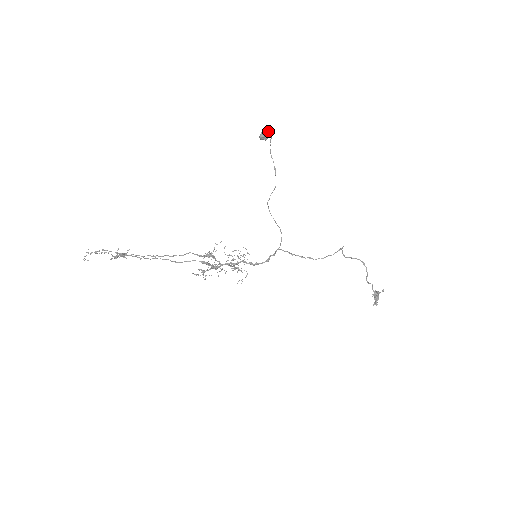
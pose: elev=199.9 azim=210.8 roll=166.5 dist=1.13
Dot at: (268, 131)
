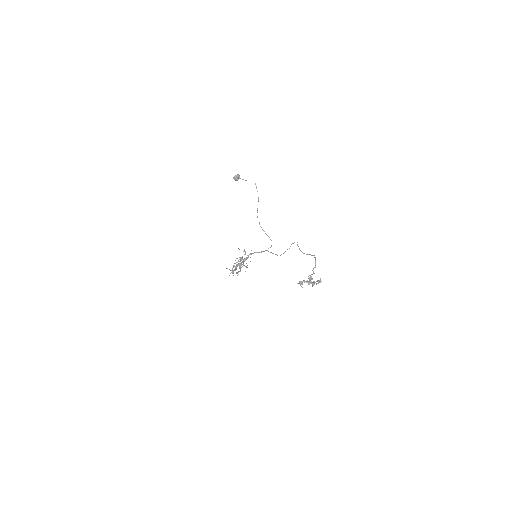
Dot at: (236, 175)
